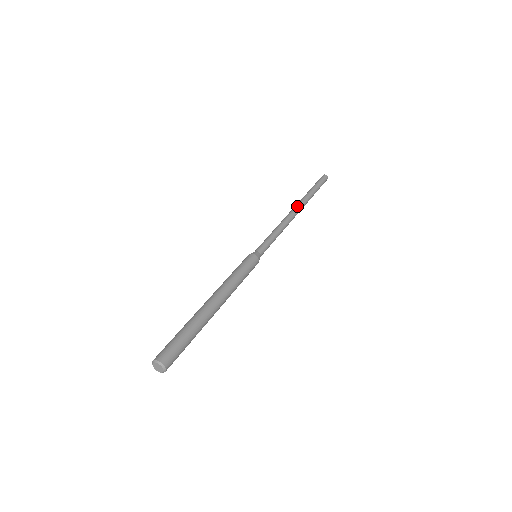
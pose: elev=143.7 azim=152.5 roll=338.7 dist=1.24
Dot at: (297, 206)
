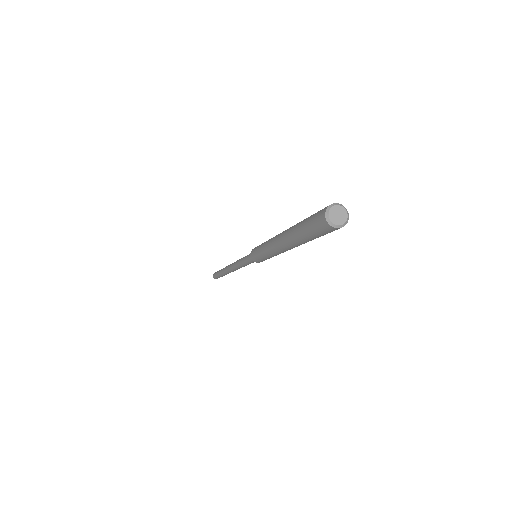
Dot at: occluded
